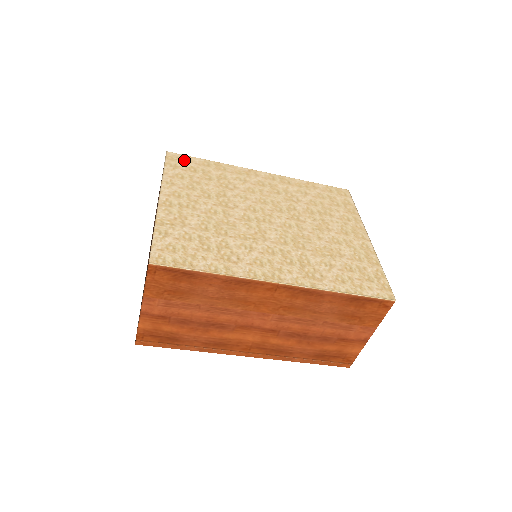
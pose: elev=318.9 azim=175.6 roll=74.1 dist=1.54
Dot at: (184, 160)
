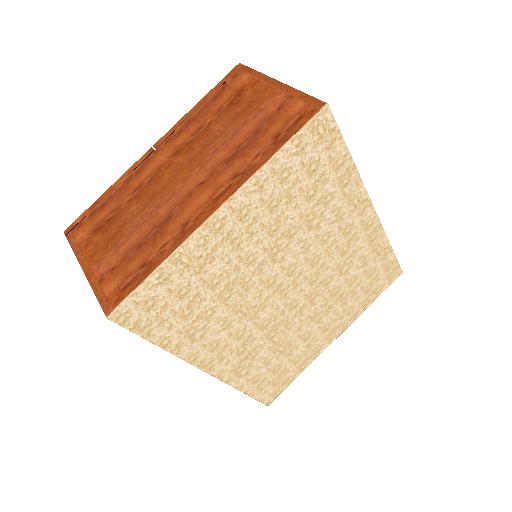
Dot at: (326, 140)
